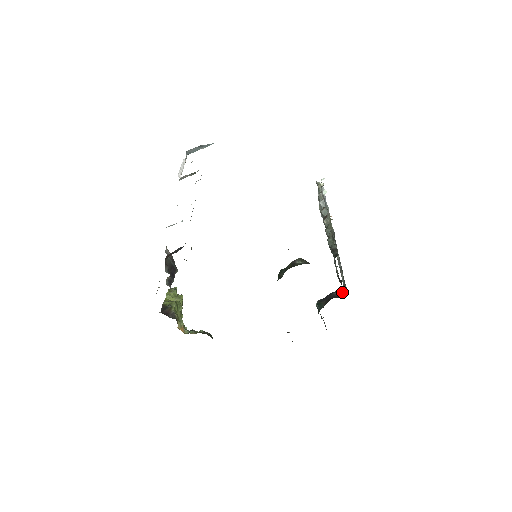
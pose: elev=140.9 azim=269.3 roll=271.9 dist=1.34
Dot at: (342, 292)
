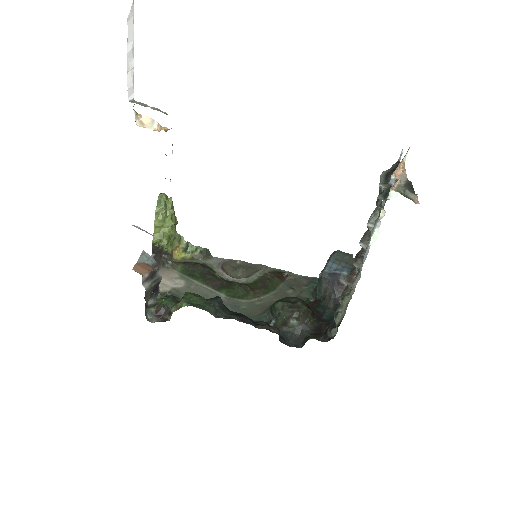
Dot at: occluded
